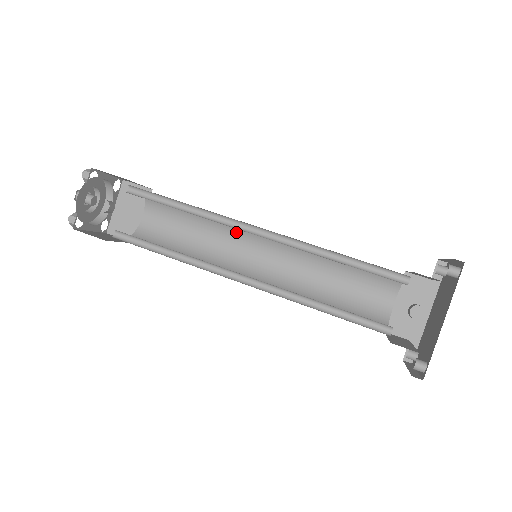
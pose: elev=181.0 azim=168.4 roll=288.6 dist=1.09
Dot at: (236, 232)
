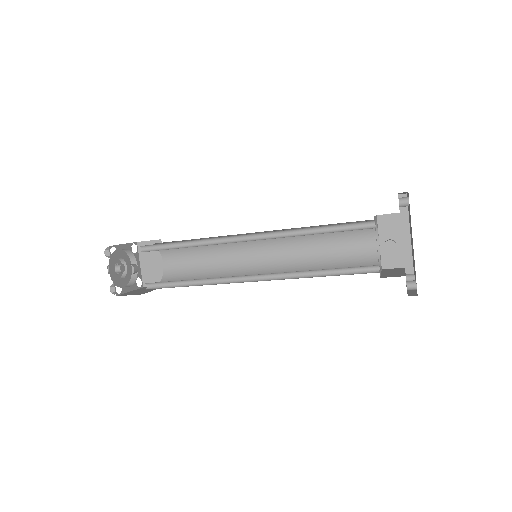
Dot at: (235, 244)
